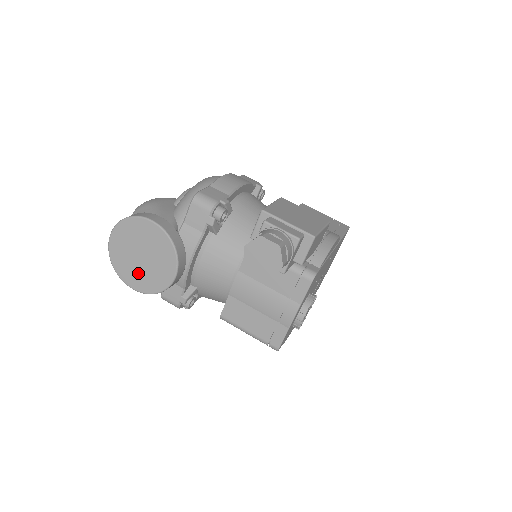
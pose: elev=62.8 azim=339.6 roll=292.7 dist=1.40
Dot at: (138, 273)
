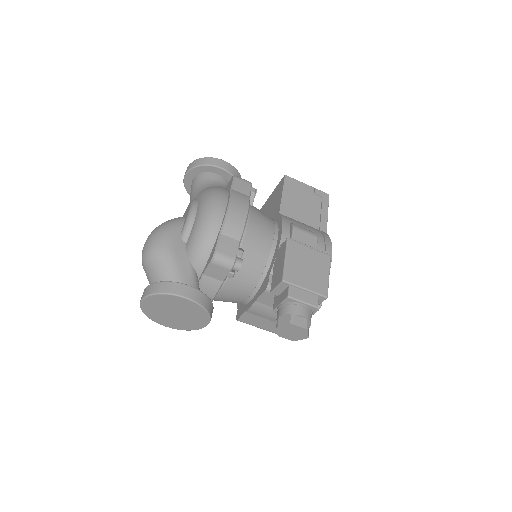
Dot at: (172, 321)
